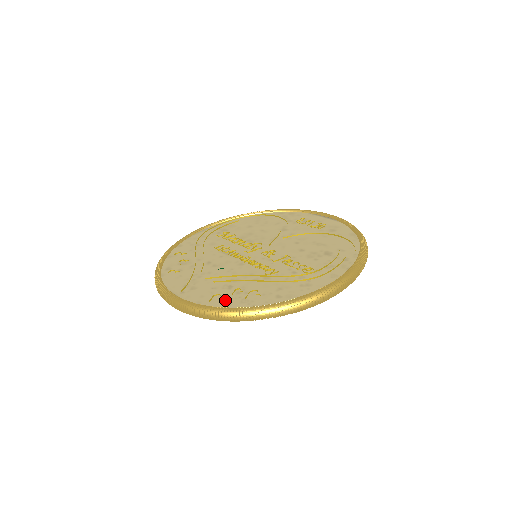
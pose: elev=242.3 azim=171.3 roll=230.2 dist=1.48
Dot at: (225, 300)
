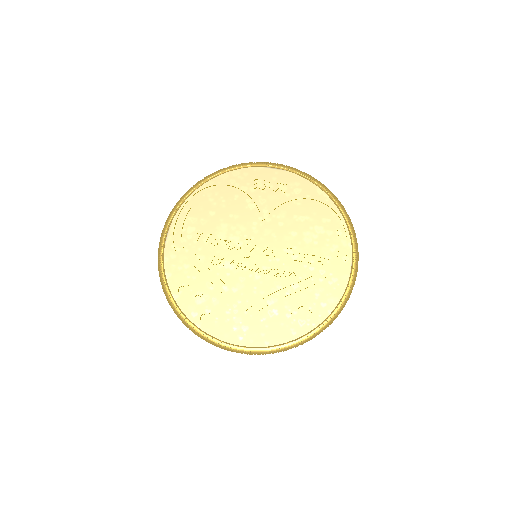
Dot at: (286, 330)
